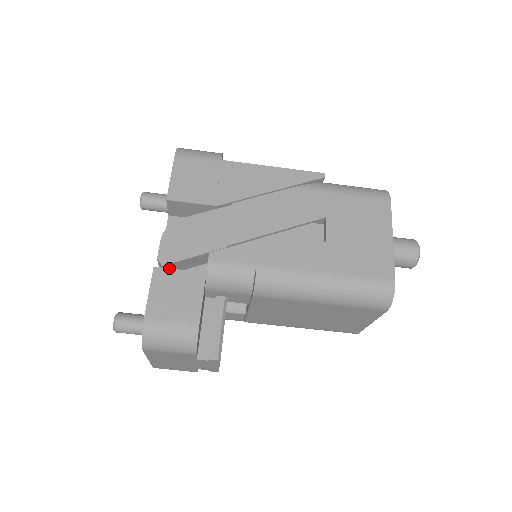
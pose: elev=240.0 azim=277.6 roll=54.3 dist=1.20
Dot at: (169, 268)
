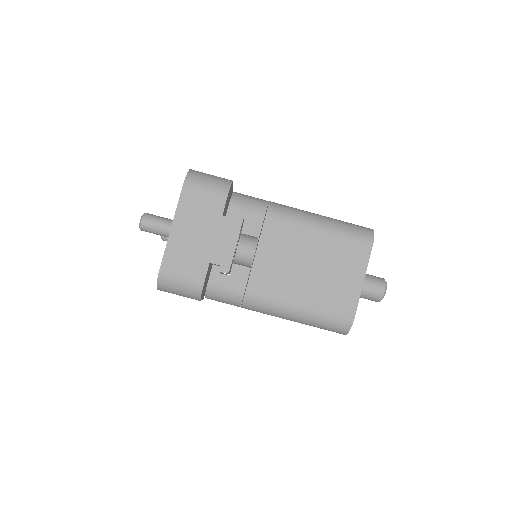
Dot at: occluded
